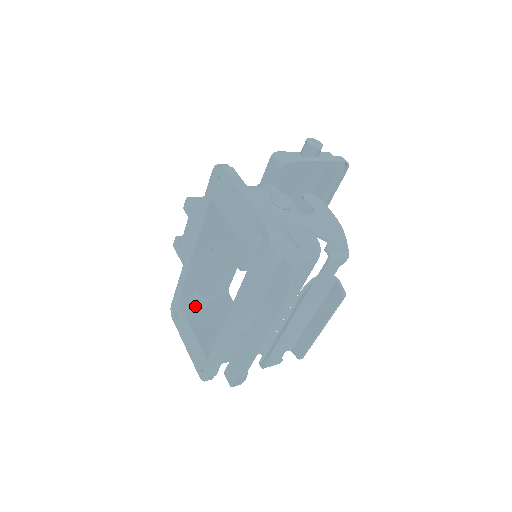
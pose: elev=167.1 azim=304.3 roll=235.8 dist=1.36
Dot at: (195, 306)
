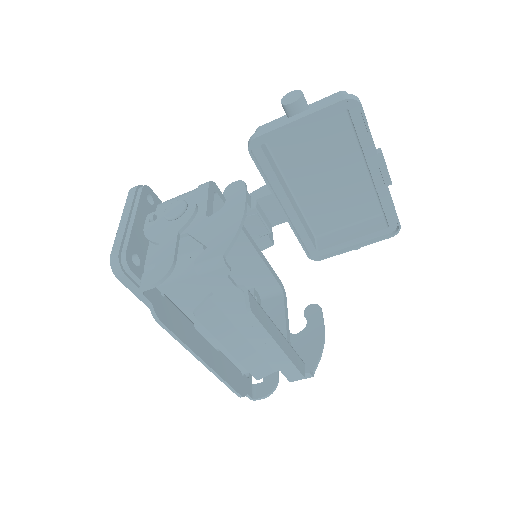
Dot at: occluded
